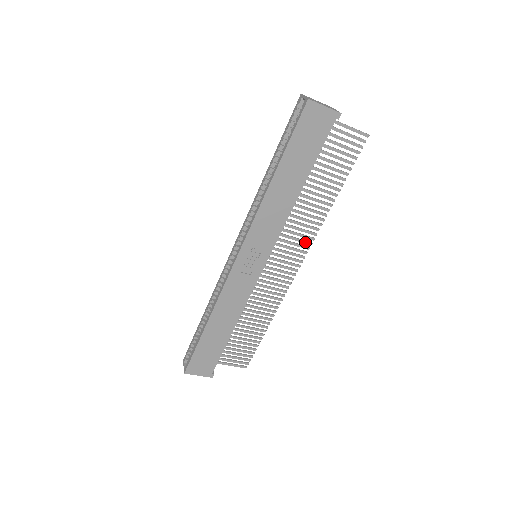
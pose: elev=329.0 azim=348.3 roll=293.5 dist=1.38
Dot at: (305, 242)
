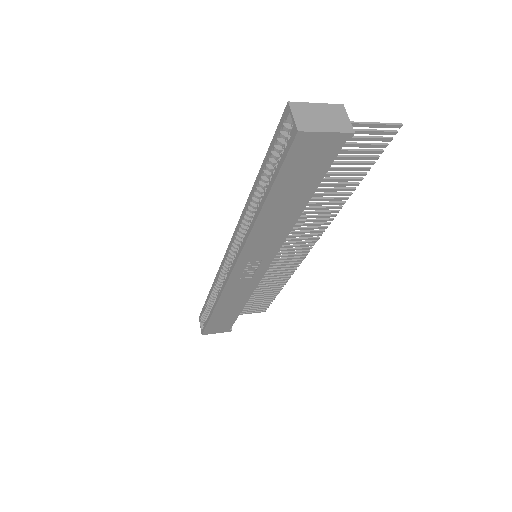
Dot at: (315, 232)
